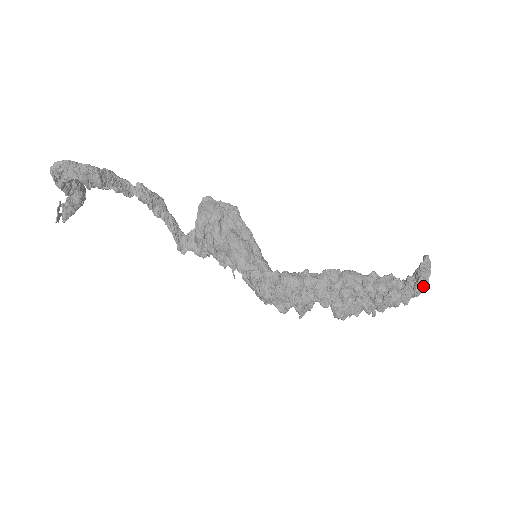
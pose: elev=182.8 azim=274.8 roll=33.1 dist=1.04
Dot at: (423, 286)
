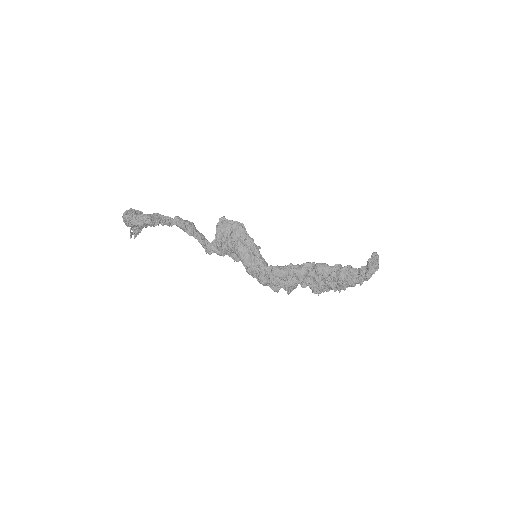
Dot at: (372, 273)
